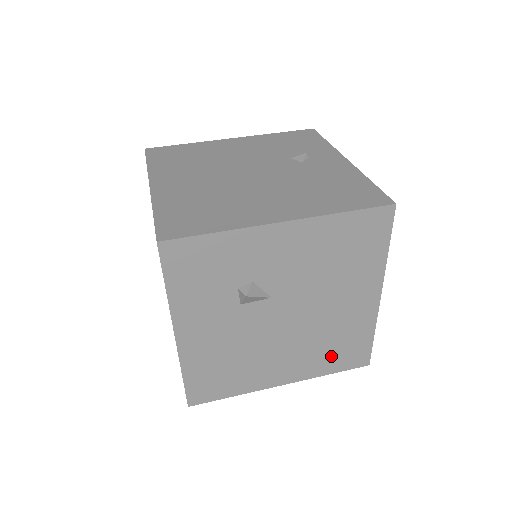
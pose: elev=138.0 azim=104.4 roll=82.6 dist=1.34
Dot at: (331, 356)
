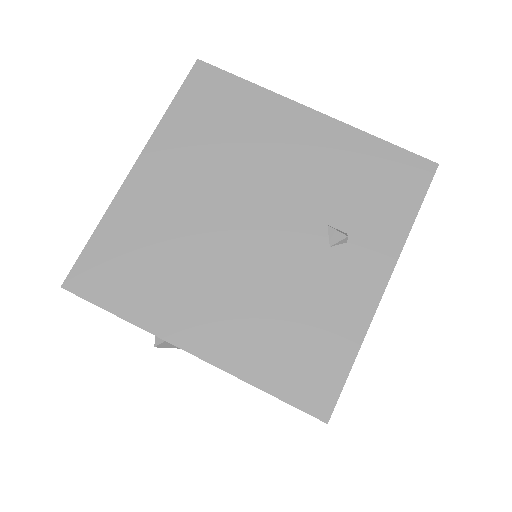
Dot at: occluded
